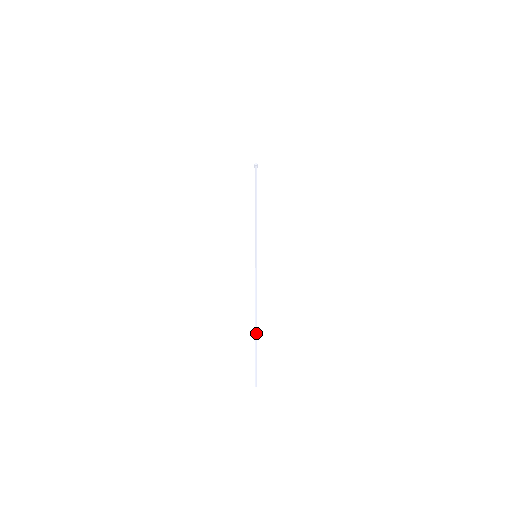
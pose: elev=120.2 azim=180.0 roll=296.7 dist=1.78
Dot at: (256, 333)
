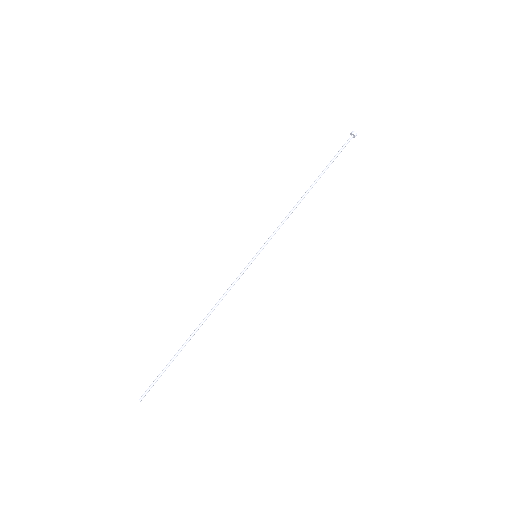
Dot at: occluded
